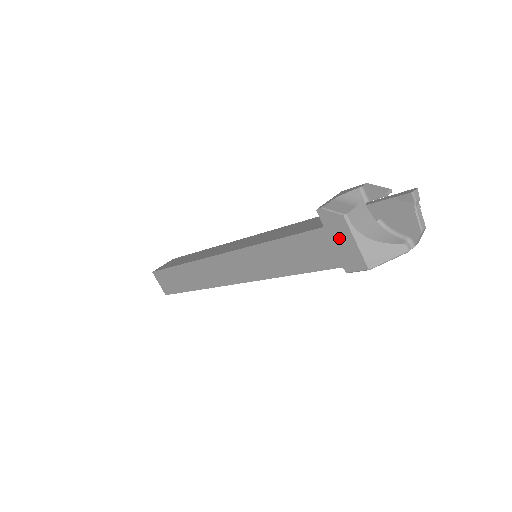
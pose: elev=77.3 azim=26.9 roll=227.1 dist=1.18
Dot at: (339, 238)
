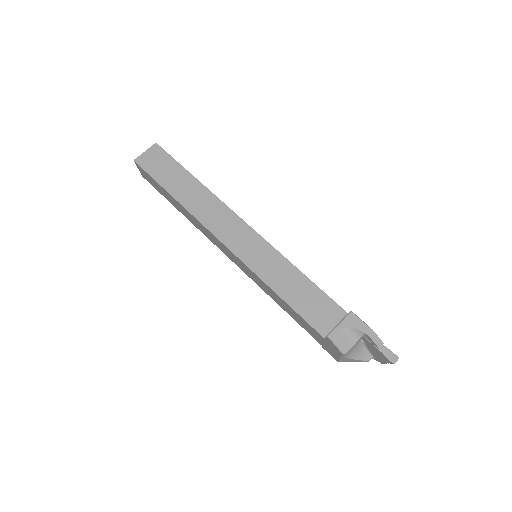
Dot at: (331, 348)
